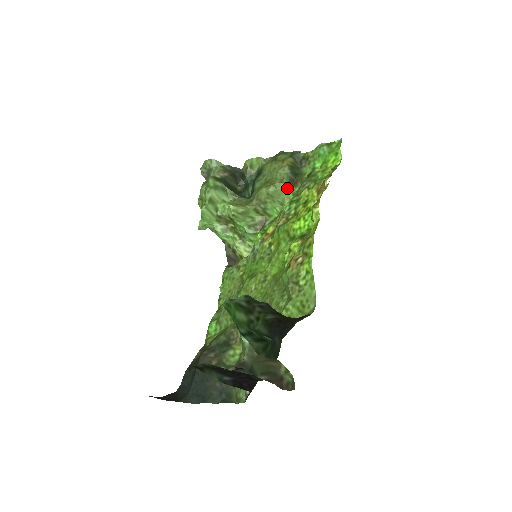
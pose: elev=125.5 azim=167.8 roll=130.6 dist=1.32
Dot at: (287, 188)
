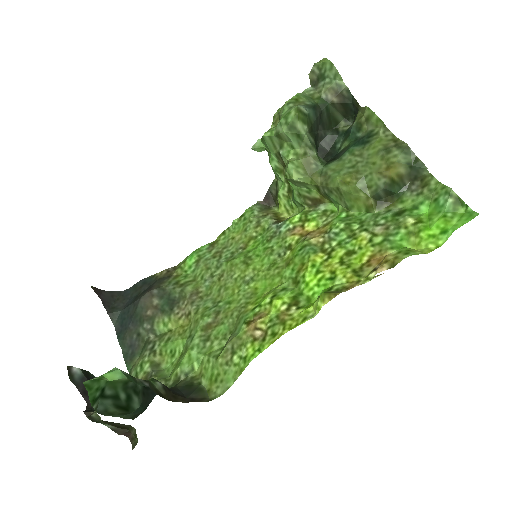
Dot at: (365, 201)
